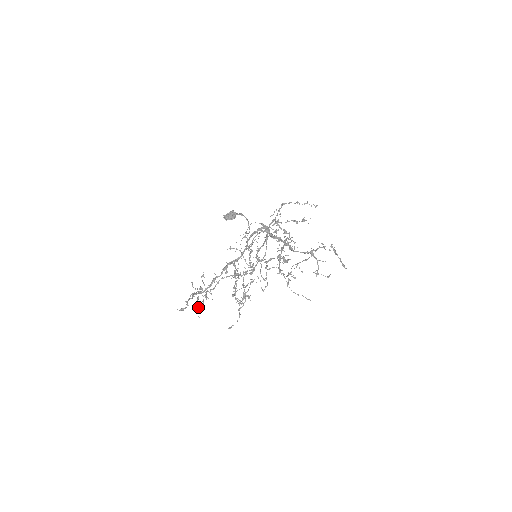
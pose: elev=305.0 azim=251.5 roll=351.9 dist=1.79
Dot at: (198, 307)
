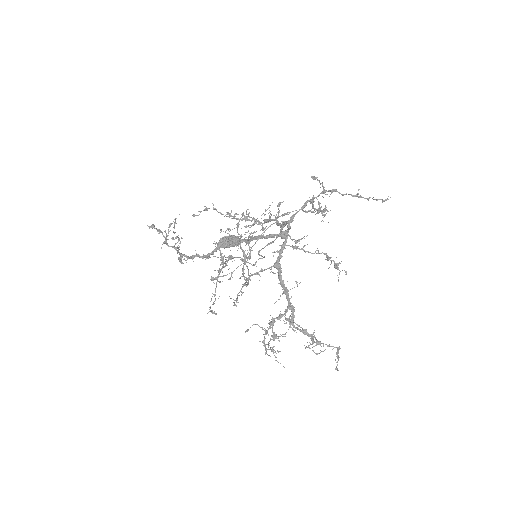
Dot at: (174, 227)
